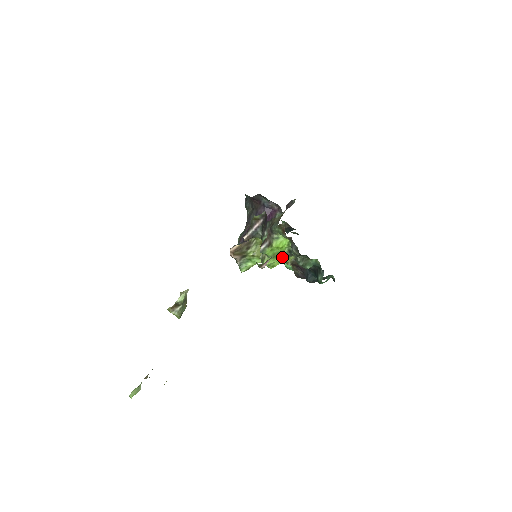
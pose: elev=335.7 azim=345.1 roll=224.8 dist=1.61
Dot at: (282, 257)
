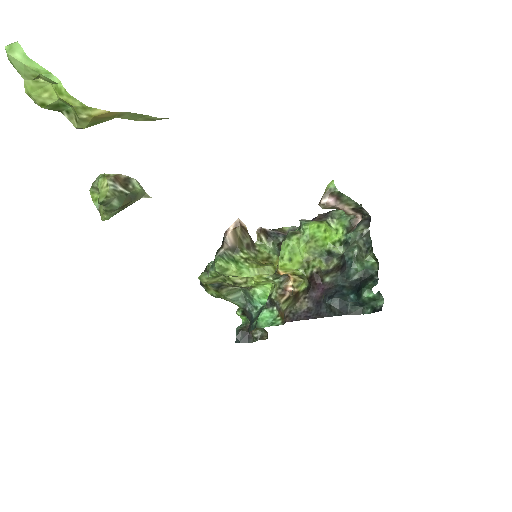
Dot at: (312, 255)
